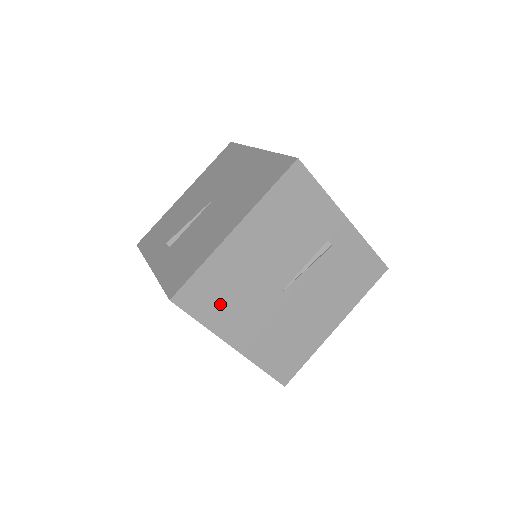
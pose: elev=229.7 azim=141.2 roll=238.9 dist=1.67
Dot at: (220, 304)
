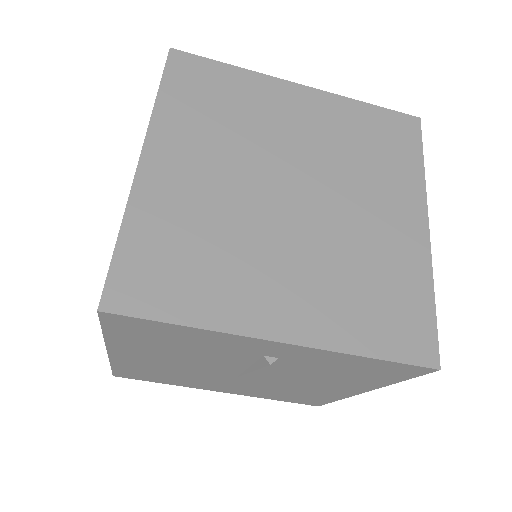
Dot at: (168, 378)
